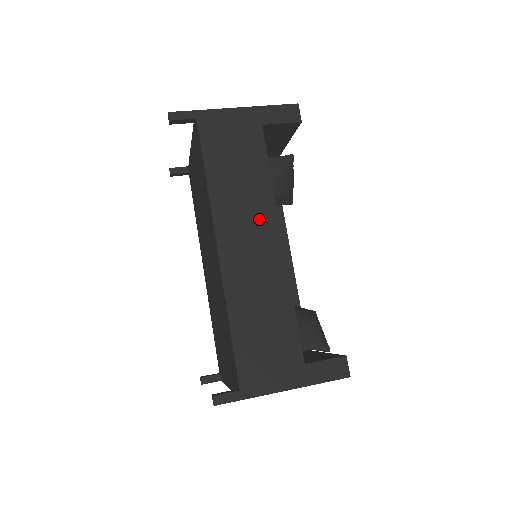
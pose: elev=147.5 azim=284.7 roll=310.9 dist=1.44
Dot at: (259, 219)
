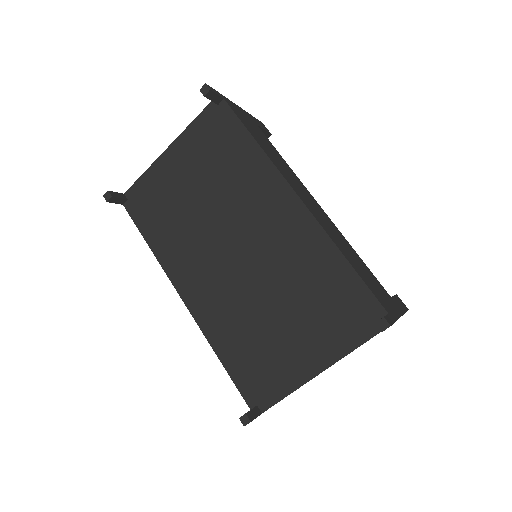
Dot at: (300, 185)
